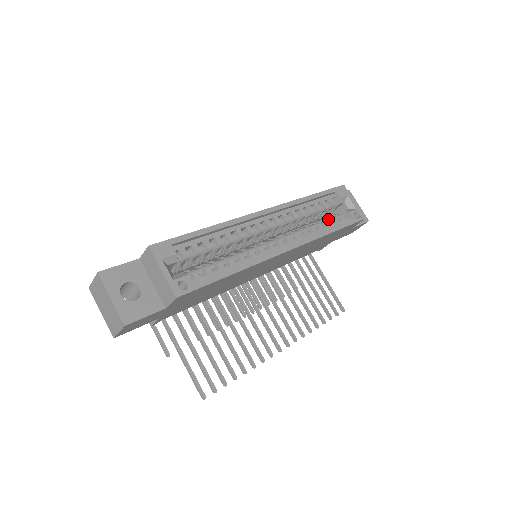
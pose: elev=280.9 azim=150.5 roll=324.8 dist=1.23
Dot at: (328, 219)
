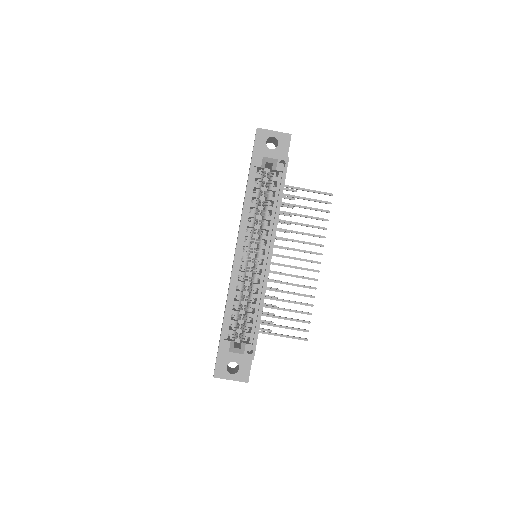
Dot at: (269, 192)
